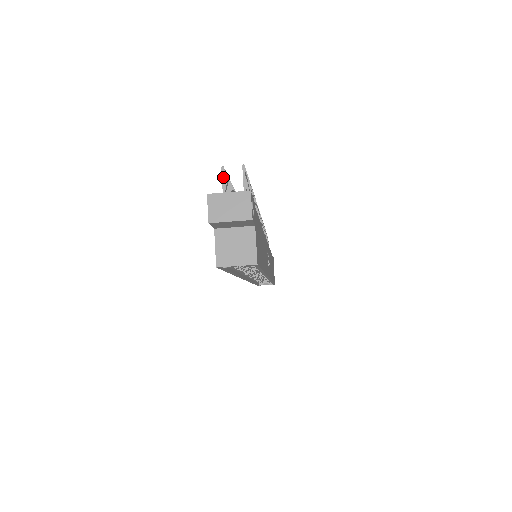
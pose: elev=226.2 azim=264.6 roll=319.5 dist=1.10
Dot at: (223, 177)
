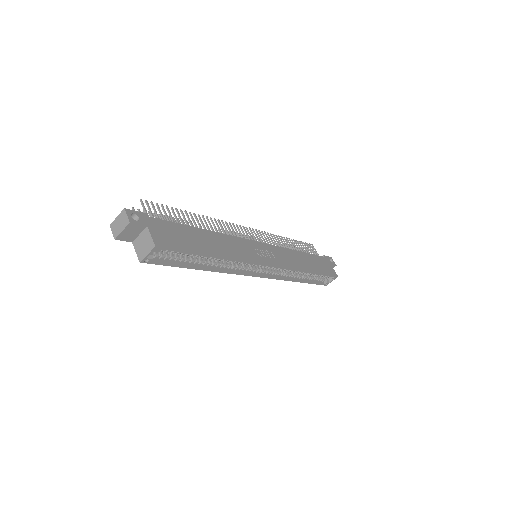
Dot at: occluded
